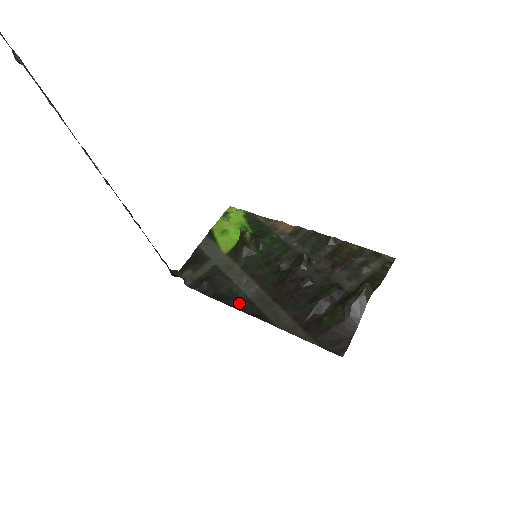
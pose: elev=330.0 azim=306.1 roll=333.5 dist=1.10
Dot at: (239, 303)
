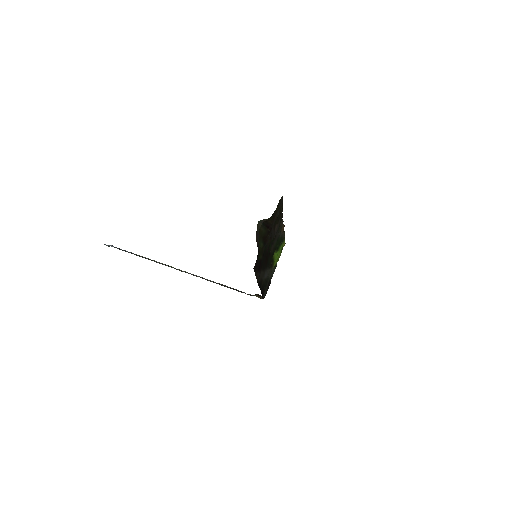
Dot at: (261, 286)
